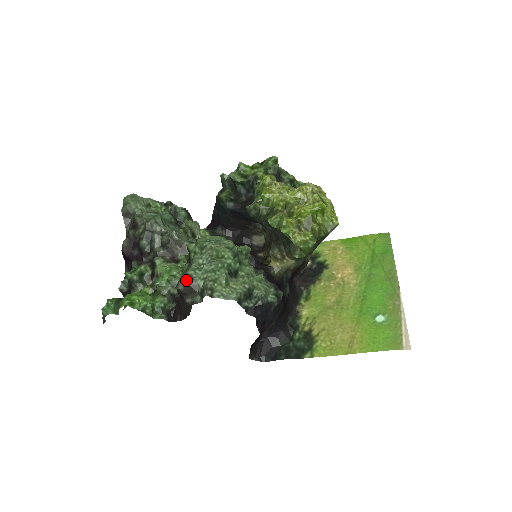
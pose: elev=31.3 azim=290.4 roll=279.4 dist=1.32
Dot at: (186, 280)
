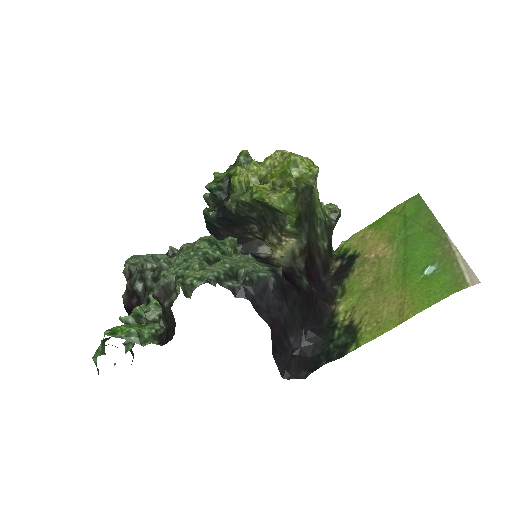
Dot at: (159, 282)
